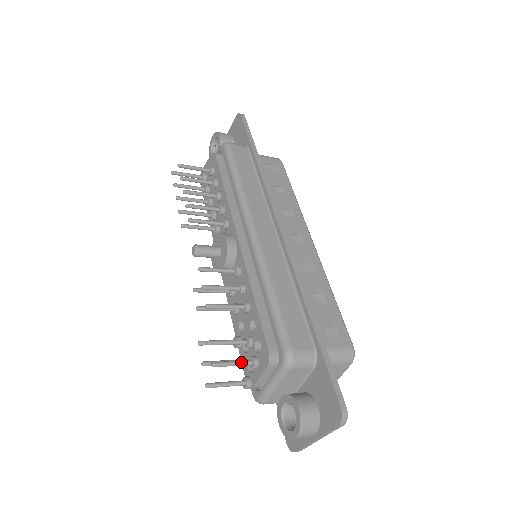
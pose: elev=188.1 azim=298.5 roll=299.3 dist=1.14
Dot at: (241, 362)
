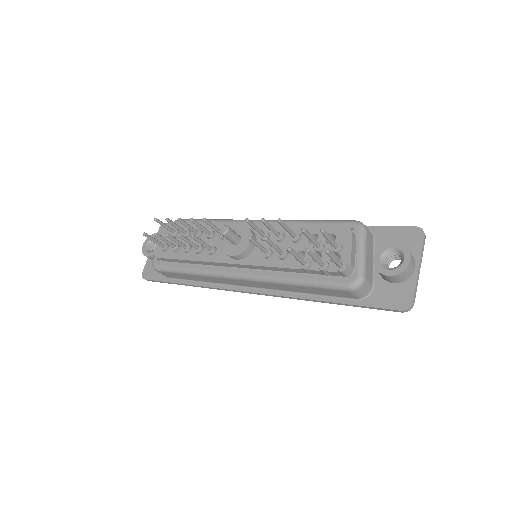
Dot at: (333, 240)
